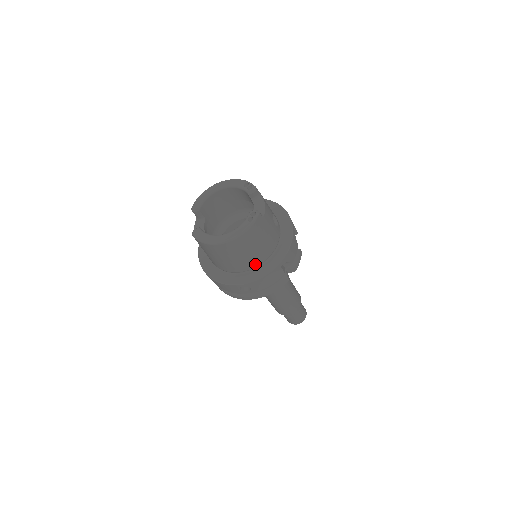
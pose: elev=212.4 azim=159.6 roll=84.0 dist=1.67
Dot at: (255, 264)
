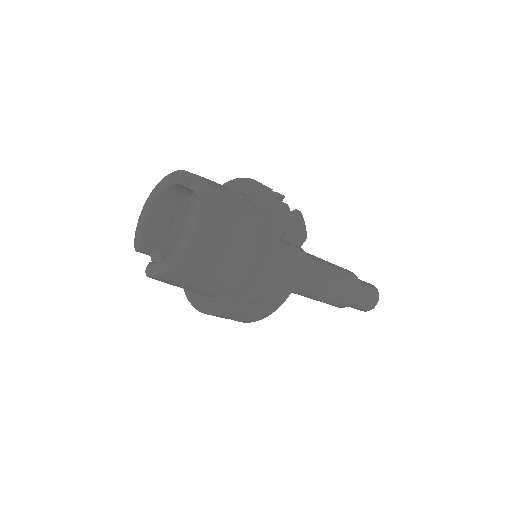
Dot at: (246, 260)
